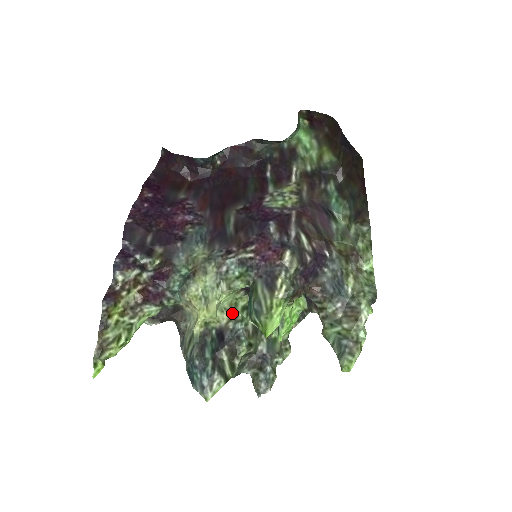
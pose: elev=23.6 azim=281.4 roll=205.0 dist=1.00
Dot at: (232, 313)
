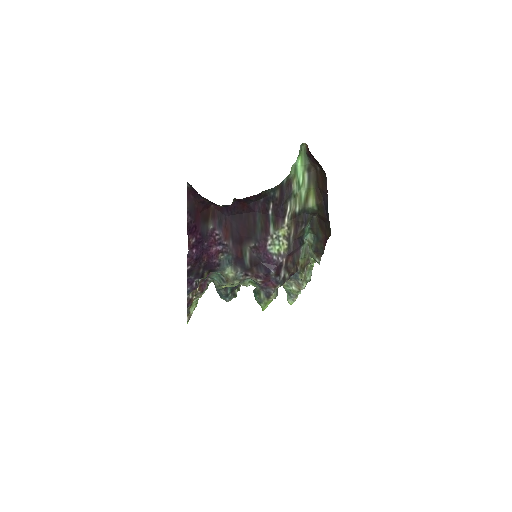
Dot at: occluded
